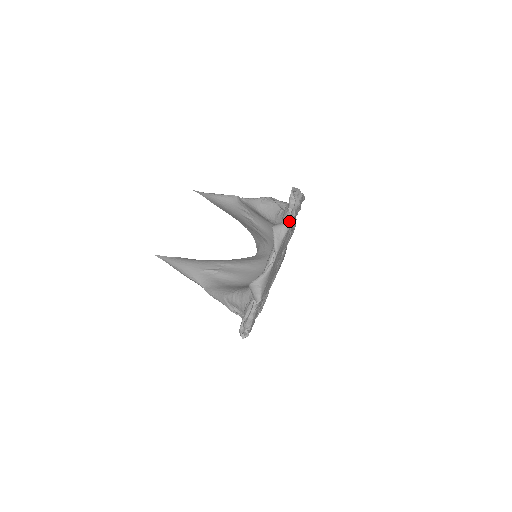
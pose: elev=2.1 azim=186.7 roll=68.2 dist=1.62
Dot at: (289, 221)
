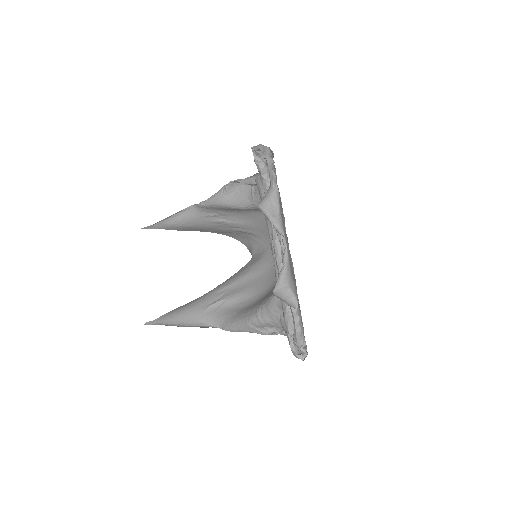
Dot at: (274, 187)
